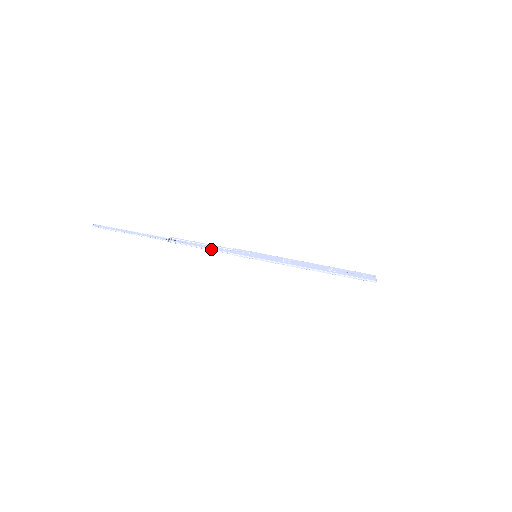
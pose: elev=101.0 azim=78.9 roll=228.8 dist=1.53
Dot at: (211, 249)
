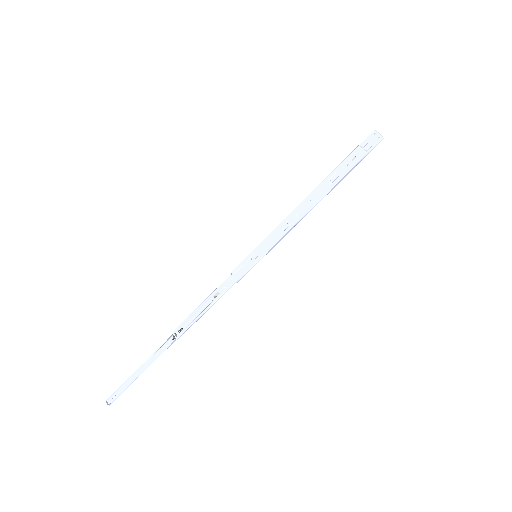
Dot at: (216, 301)
